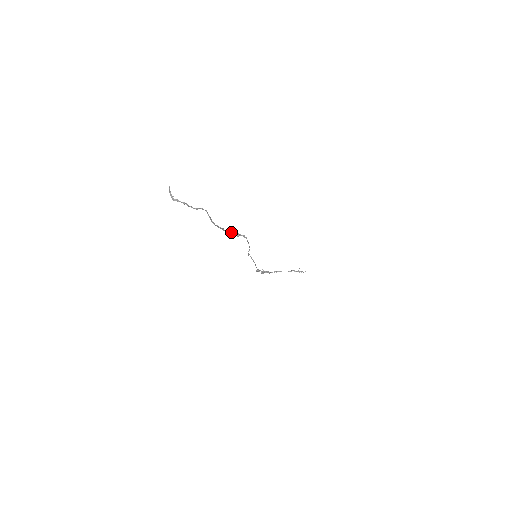
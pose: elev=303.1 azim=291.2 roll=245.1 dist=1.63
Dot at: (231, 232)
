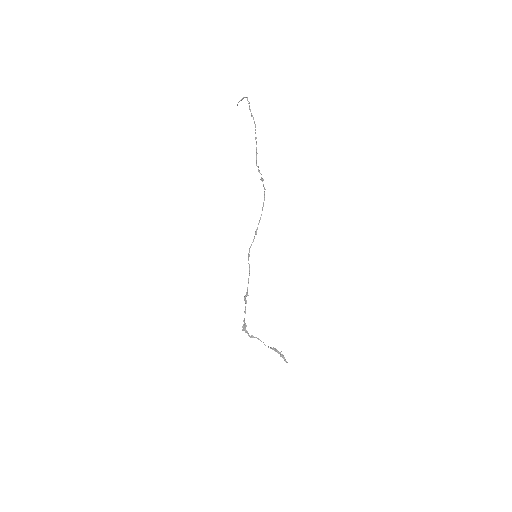
Dot at: (259, 172)
